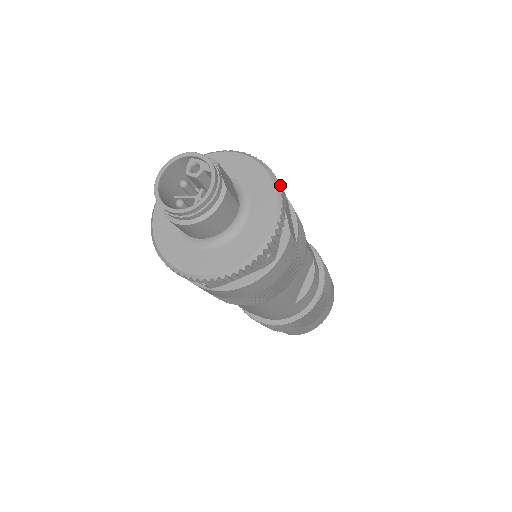
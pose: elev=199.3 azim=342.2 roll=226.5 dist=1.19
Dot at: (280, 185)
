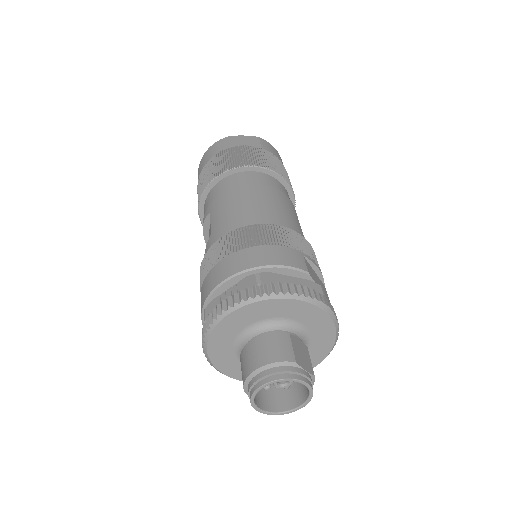
Dot at: (326, 302)
